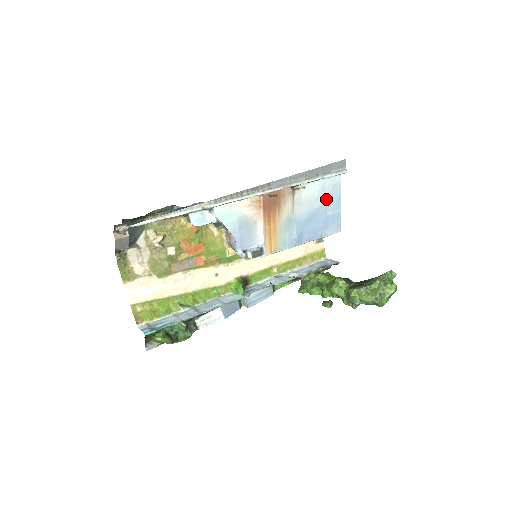
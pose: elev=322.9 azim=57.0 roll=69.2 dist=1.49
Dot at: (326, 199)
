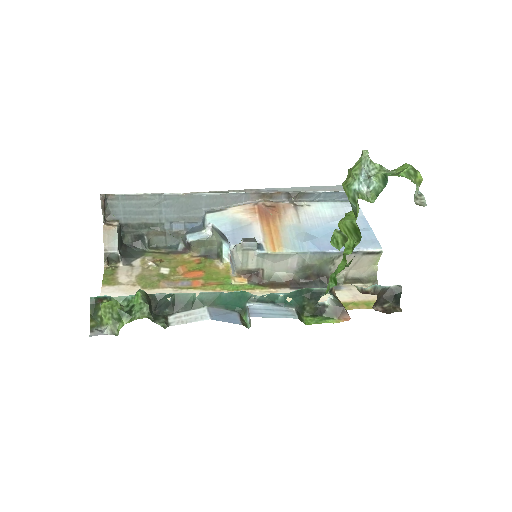
Dot at: occluded
